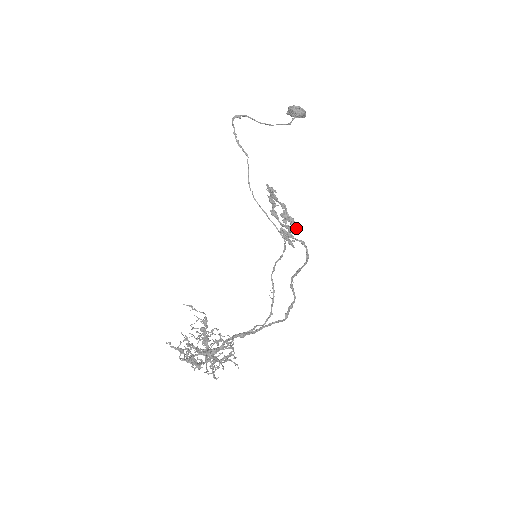
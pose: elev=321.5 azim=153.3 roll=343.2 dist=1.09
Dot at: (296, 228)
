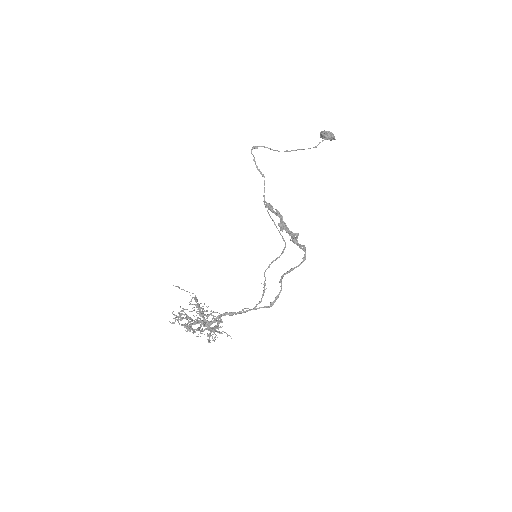
Dot at: (293, 235)
